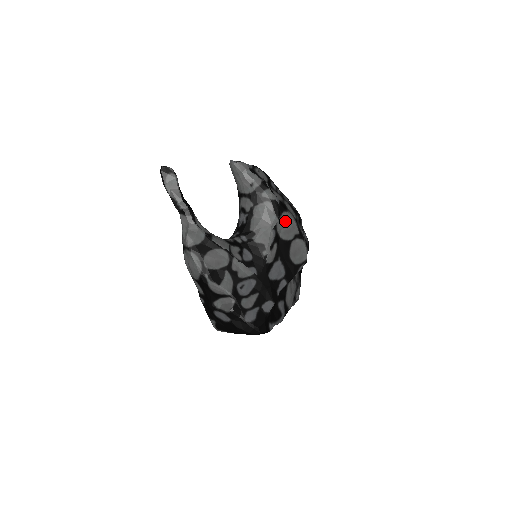
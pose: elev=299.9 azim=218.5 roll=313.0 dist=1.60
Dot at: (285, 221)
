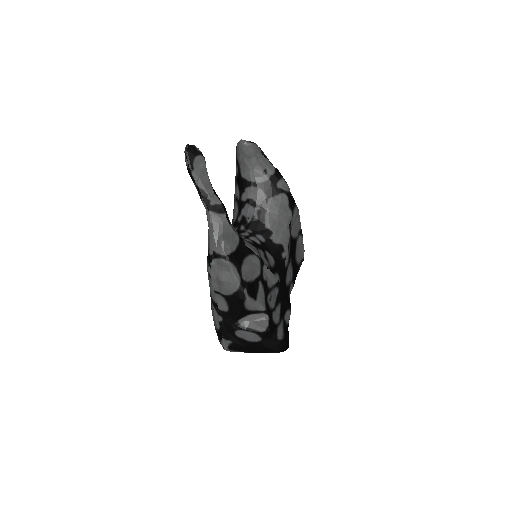
Dot at: (296, 216)
